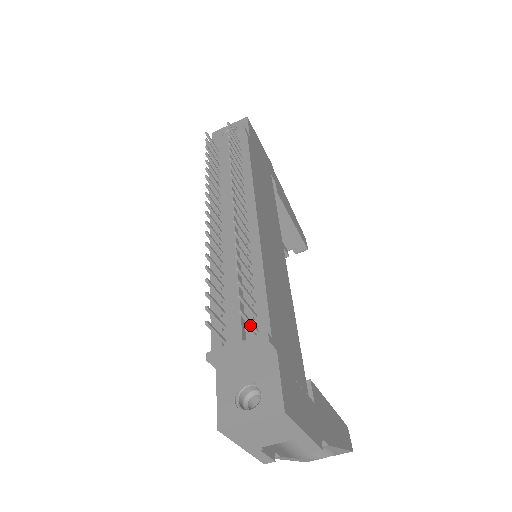
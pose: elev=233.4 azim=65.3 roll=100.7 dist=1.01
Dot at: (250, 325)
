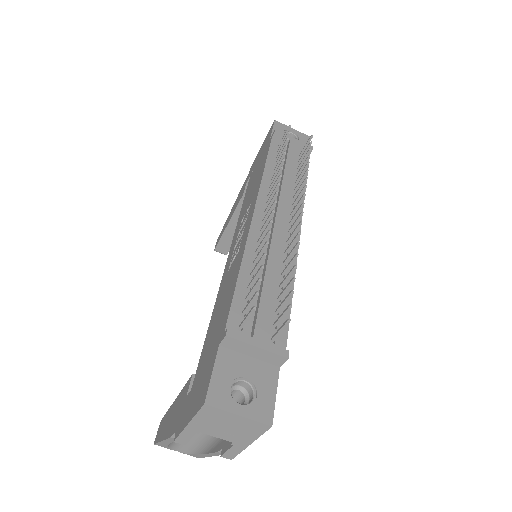
Dot at: (278, 333)
